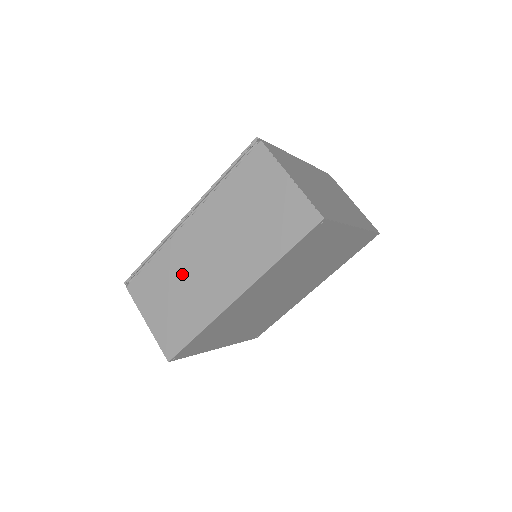
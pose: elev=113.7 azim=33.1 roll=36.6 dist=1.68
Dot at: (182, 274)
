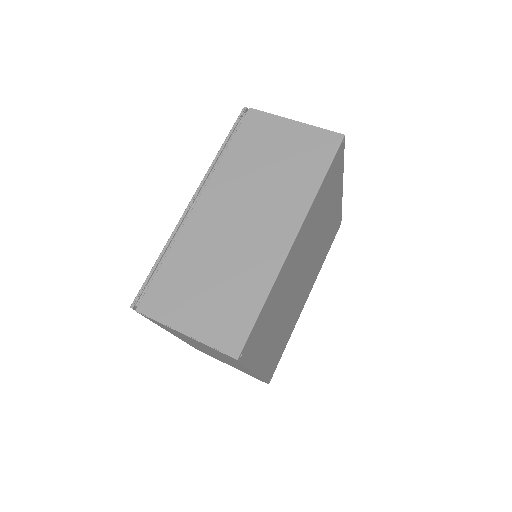
Dot at: (213, 253)
